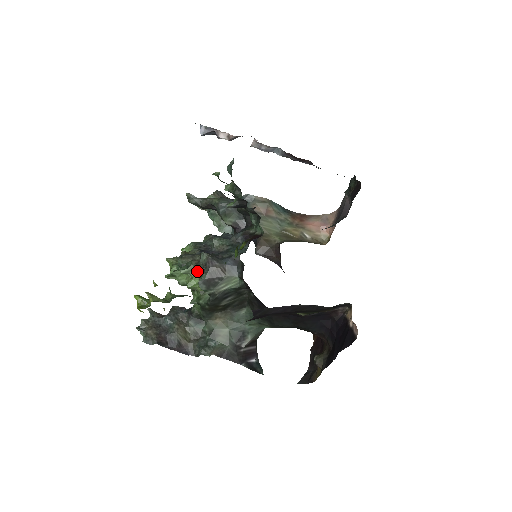
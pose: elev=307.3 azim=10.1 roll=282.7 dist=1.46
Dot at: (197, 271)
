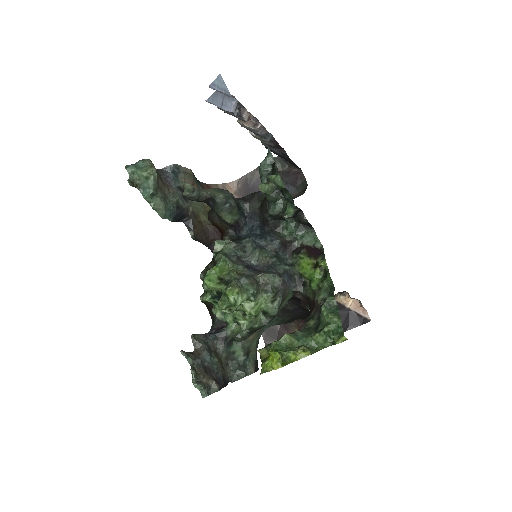
Dot at: (270, 296)
